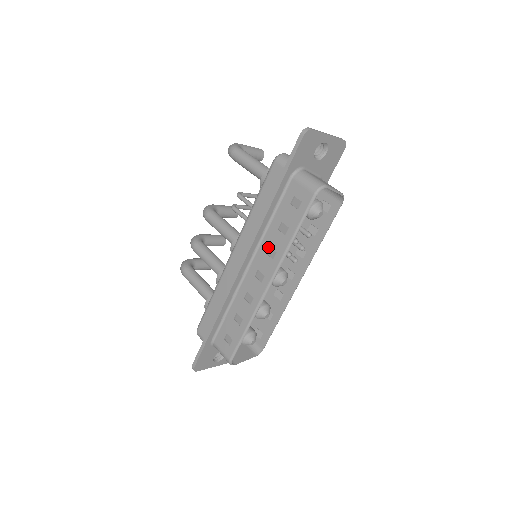
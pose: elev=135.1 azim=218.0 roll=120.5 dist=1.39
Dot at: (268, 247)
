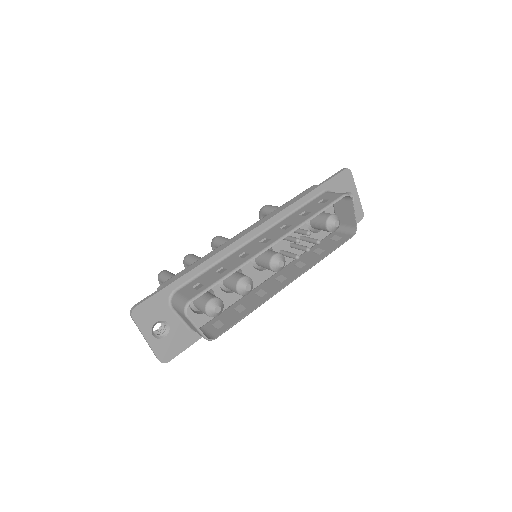
Dot at: (284, 224)
